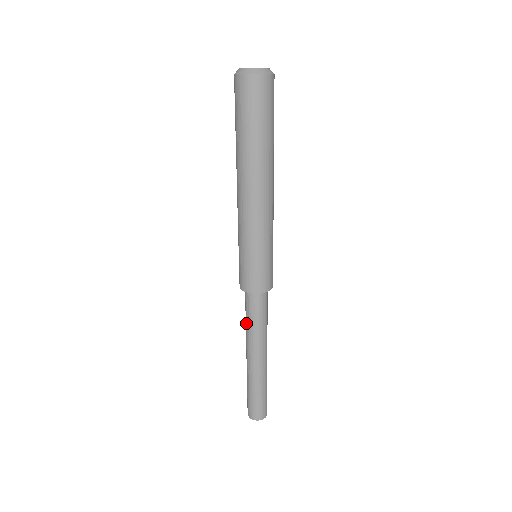
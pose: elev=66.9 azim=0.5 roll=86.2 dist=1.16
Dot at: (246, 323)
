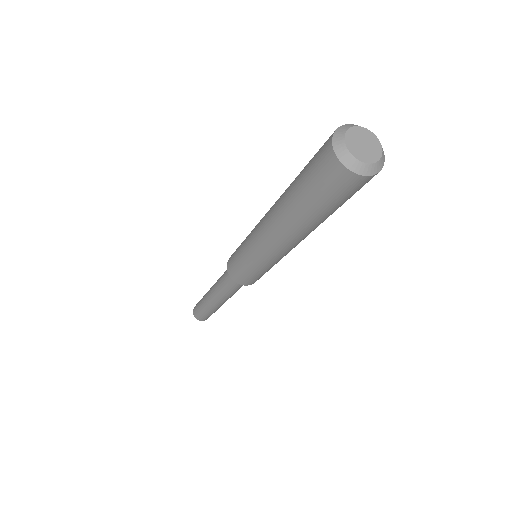
Dot at: (220, 279)
